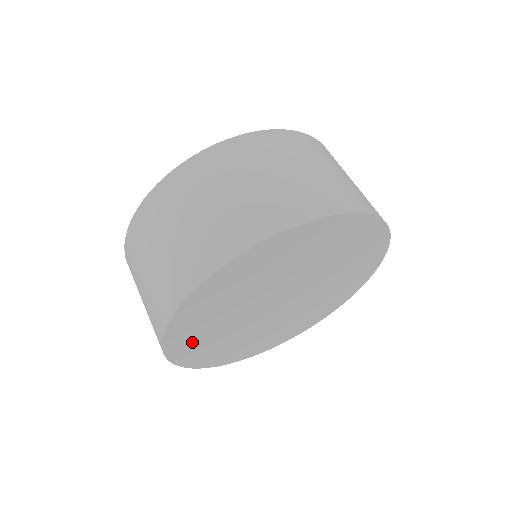
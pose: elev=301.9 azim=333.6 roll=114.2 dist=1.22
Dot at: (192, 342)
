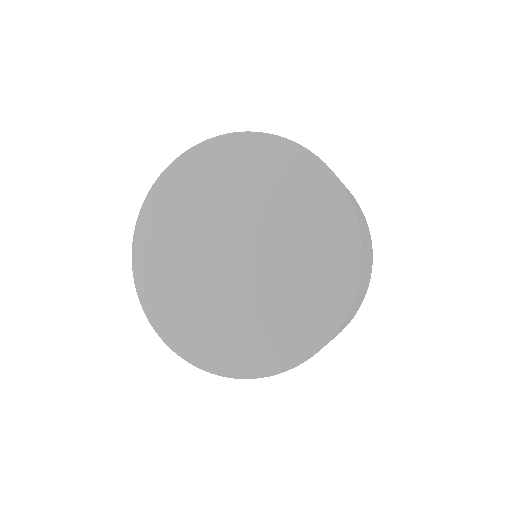
Dot at: (154, 246)
